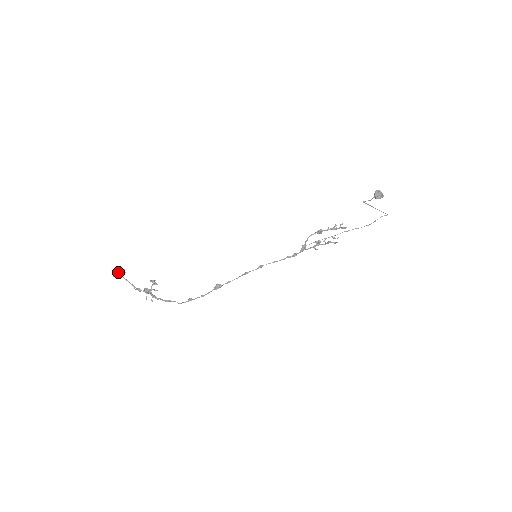
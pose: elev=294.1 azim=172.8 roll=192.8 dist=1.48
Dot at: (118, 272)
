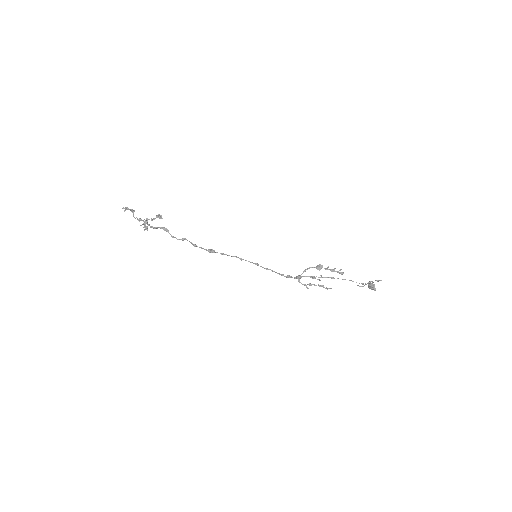
Dot at: (128, 209)
